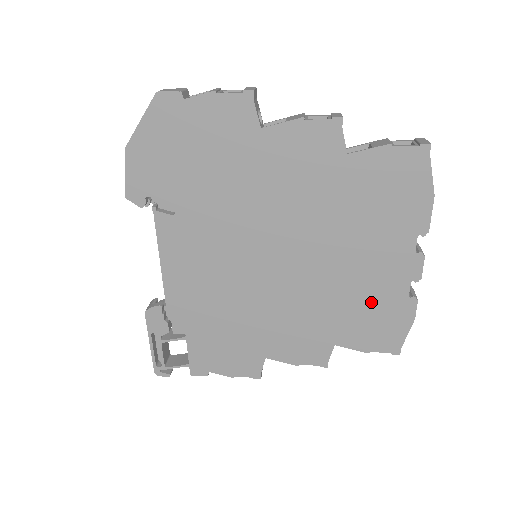
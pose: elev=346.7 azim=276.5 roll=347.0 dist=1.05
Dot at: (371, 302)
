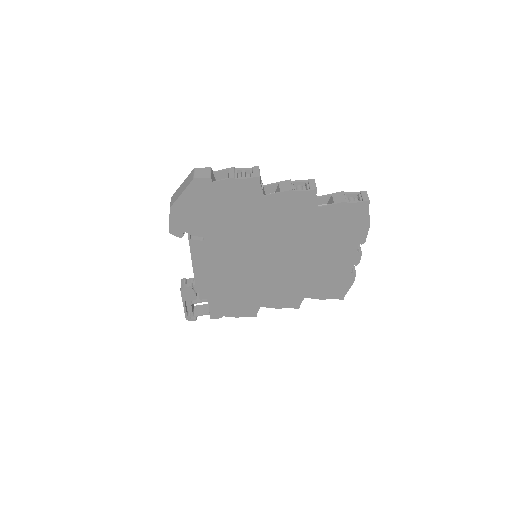
Dot at: (328, 276)
